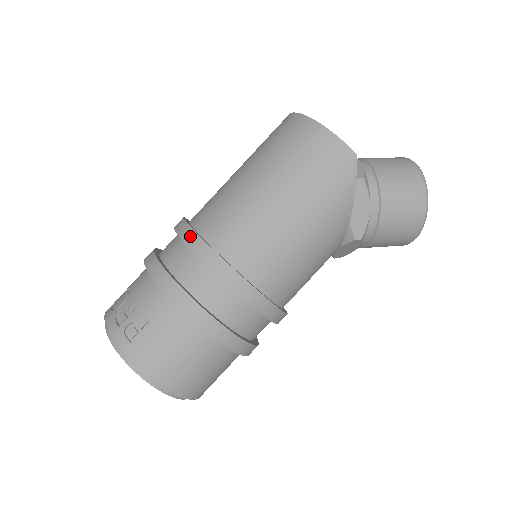
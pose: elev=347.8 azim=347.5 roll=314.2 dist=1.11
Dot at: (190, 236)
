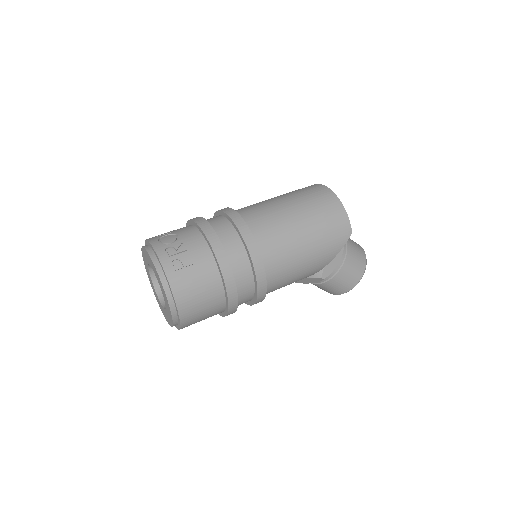
Dot at: (242, 225)
